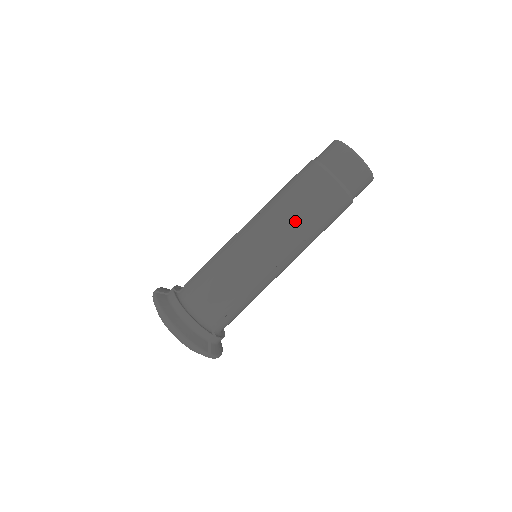
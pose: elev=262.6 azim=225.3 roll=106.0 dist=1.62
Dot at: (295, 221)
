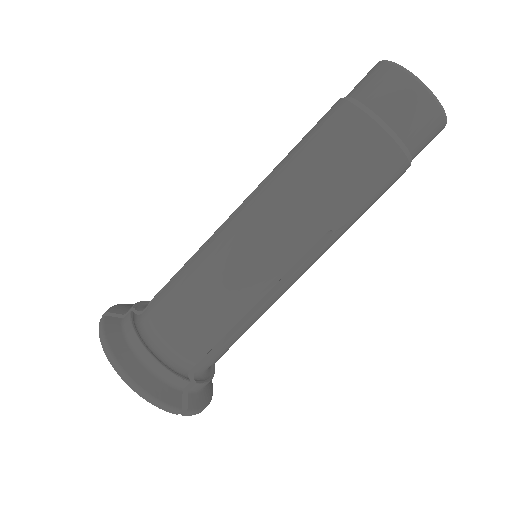
Dot at: (314, 199)
